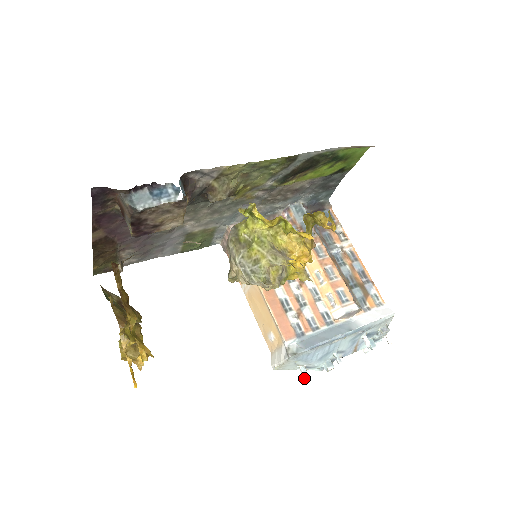
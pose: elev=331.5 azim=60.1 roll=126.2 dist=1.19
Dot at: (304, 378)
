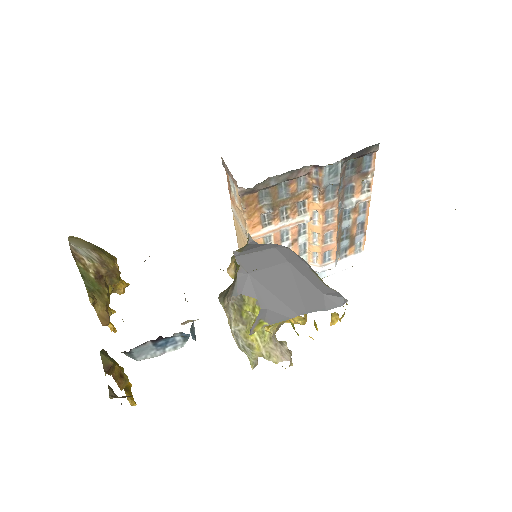
Dot at: occluded
